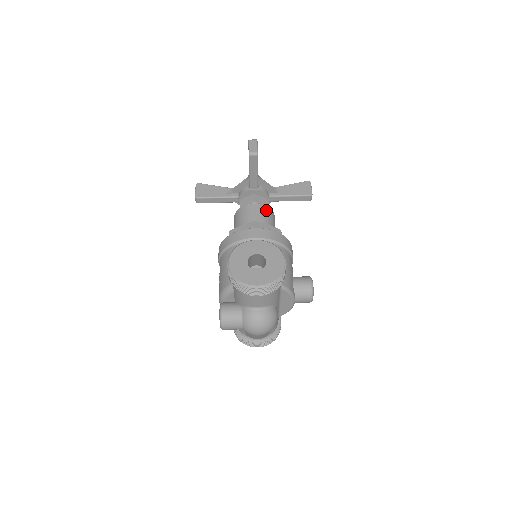
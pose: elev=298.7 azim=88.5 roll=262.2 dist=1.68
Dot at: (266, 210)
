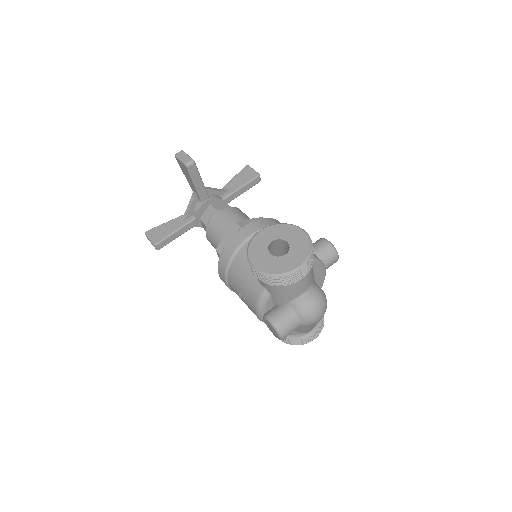
Dot at: (234, 210)
